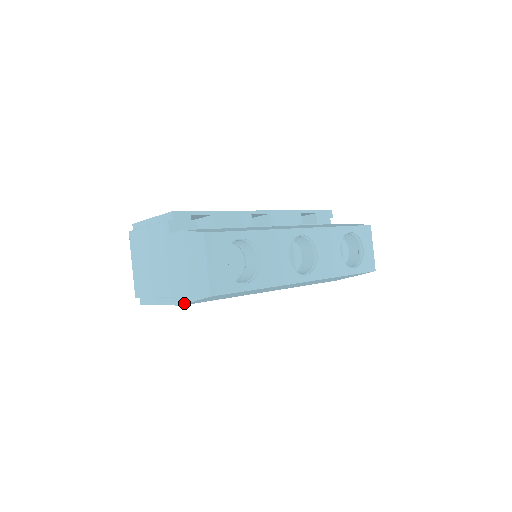
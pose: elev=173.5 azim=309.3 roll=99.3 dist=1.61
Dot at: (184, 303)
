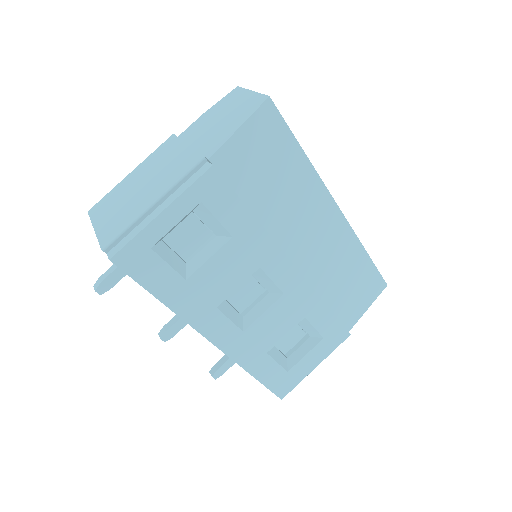
Dot at: (223, 142)
